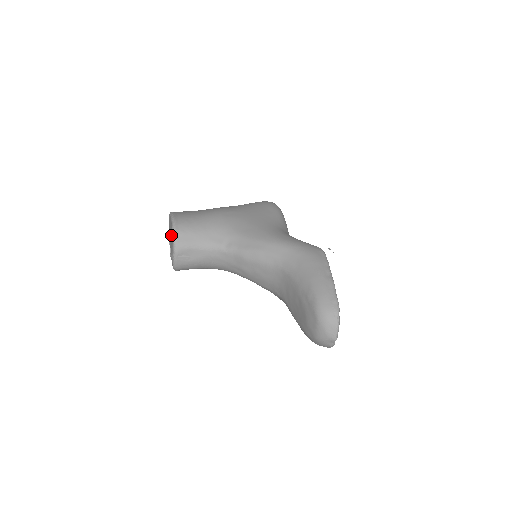
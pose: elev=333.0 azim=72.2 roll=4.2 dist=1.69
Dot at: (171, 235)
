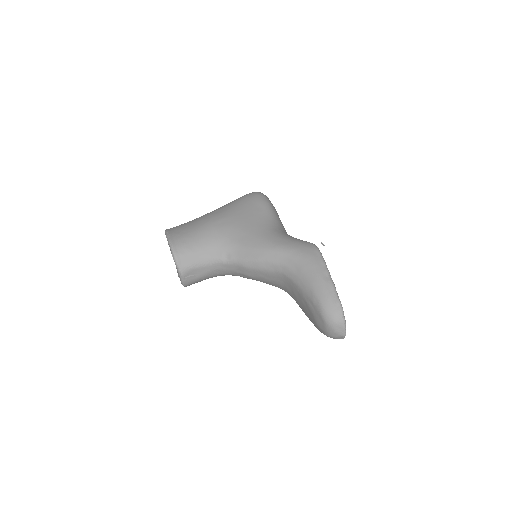
Dot at: occluded
